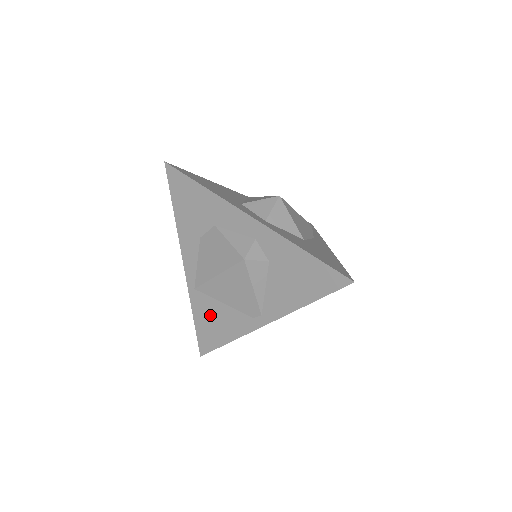
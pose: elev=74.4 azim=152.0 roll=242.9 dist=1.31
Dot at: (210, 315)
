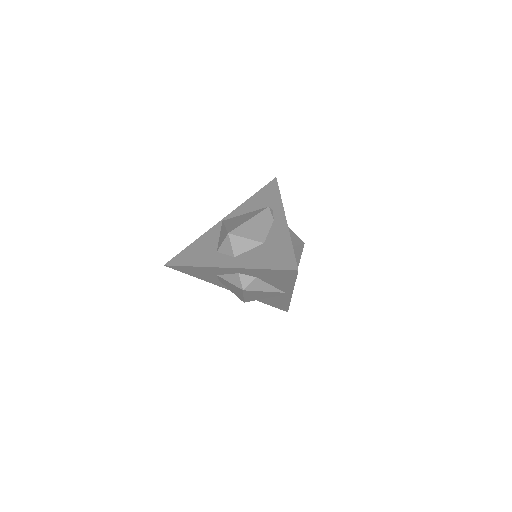
Dot at: (267, 300)
